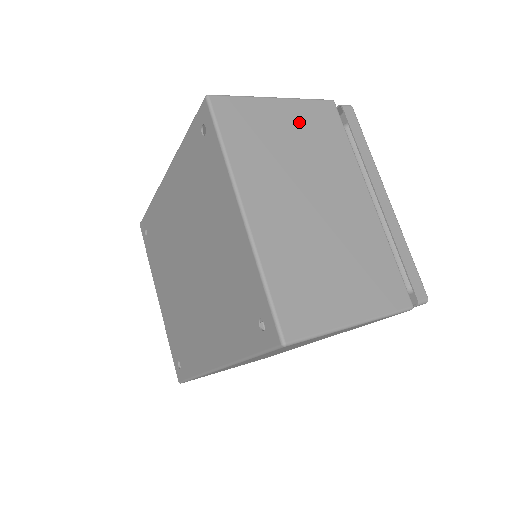
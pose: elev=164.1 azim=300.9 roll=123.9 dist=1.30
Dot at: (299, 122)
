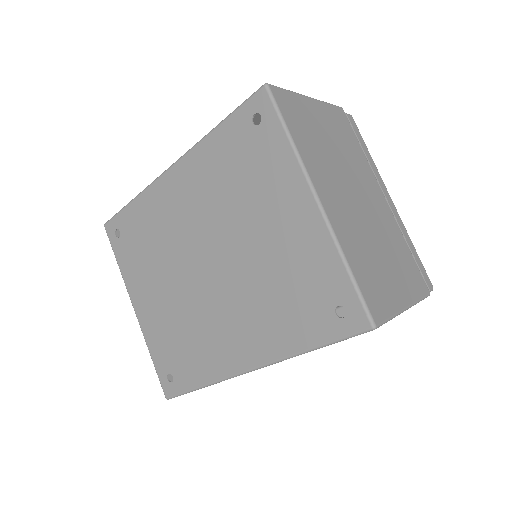
Dot at: (329, 123)
